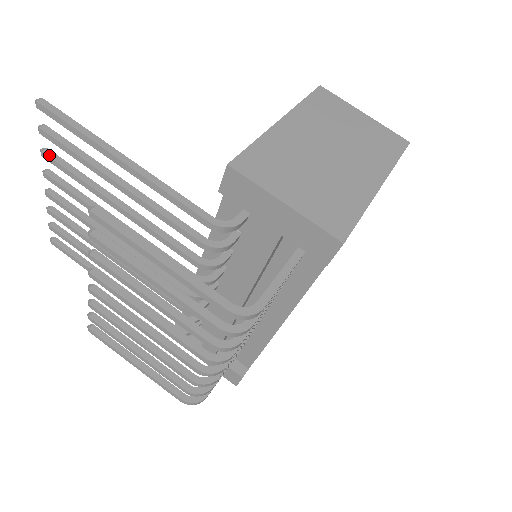
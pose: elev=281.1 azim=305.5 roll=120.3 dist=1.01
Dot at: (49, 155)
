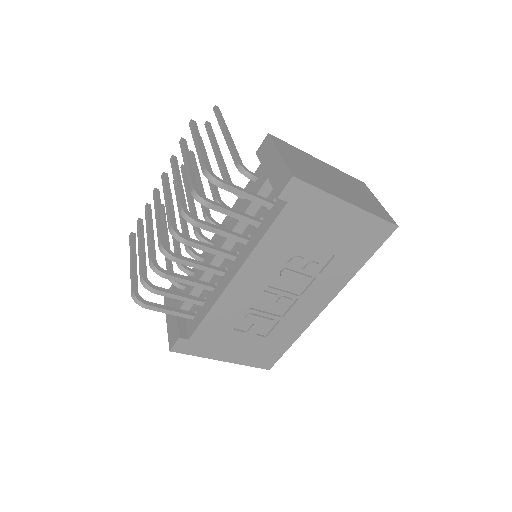
Dot at: occluded
